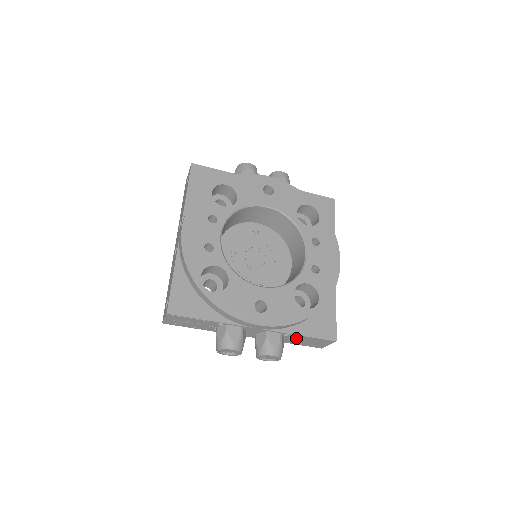
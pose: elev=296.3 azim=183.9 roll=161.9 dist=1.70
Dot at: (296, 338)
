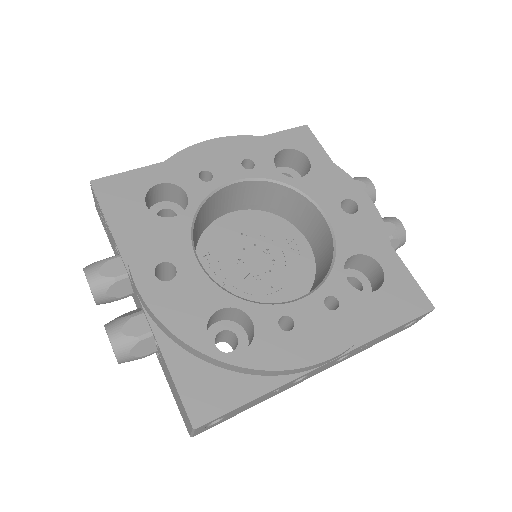
Dot at: occluded
